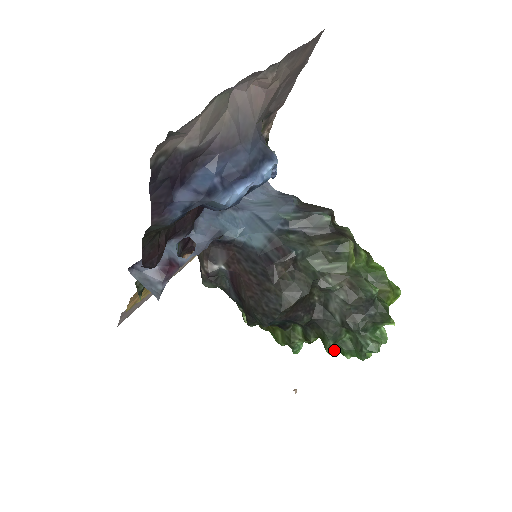
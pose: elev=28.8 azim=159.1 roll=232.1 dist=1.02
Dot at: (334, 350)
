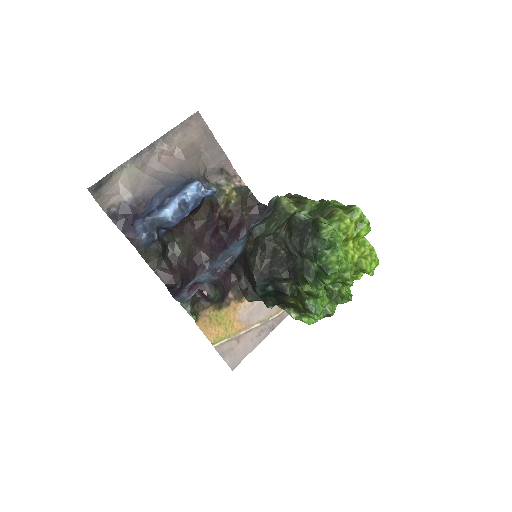
Dot at: (318, 285)
